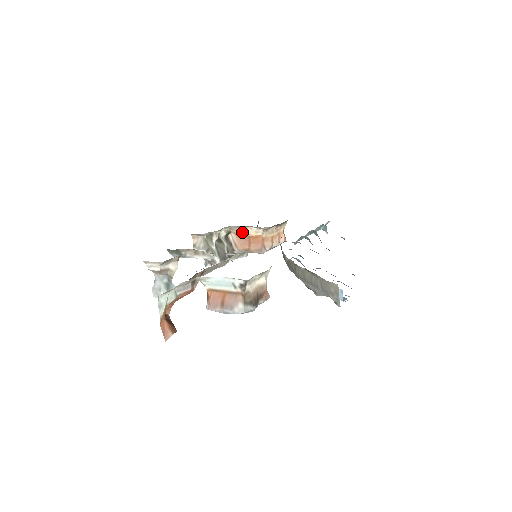
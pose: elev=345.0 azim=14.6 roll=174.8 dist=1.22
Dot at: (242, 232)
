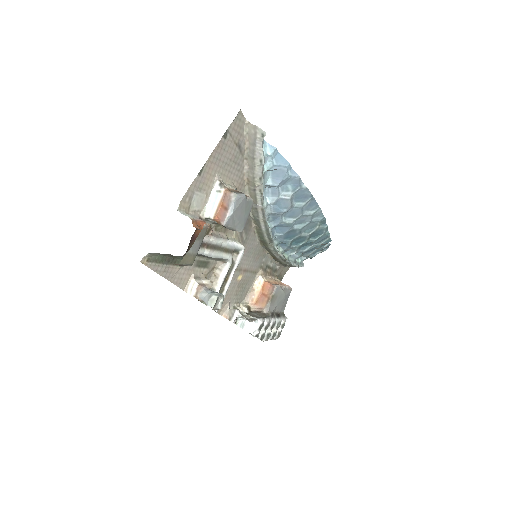
Dot at: (254, 296)
